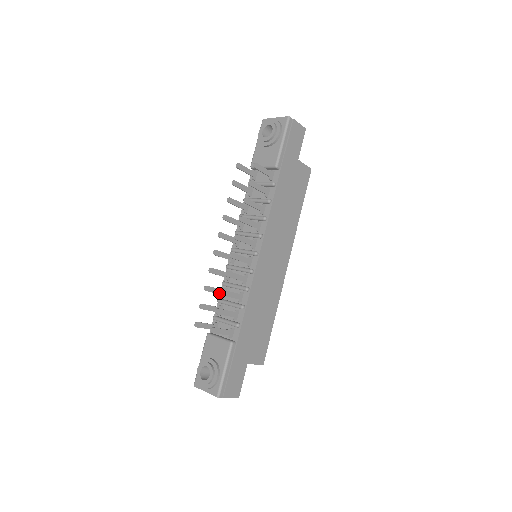
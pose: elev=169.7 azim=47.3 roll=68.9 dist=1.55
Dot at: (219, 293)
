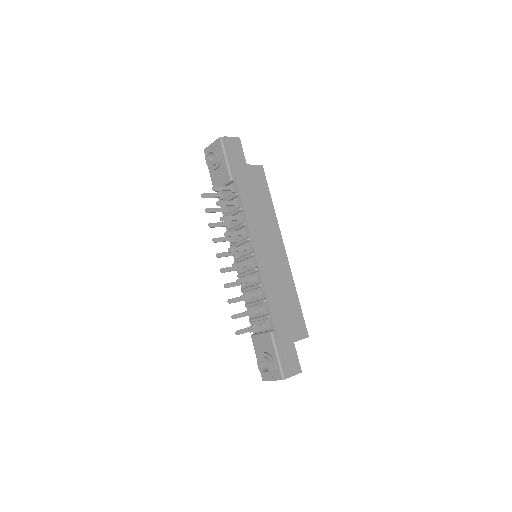
Dot at: (242, 300)
